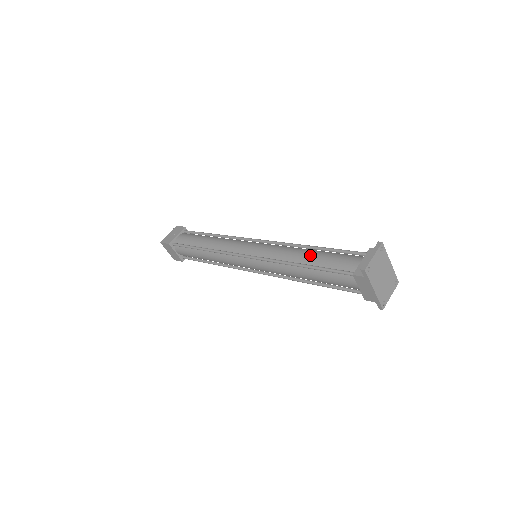
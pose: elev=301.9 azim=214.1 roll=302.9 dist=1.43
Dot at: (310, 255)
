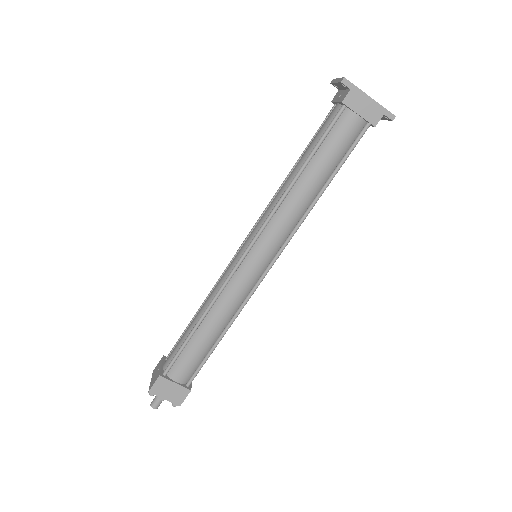
Dot at: (297, 164)
